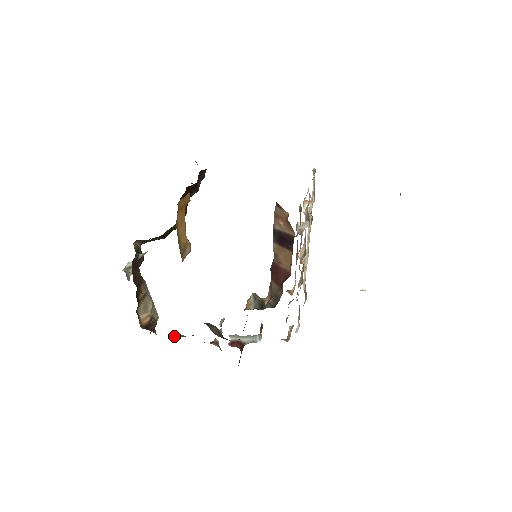
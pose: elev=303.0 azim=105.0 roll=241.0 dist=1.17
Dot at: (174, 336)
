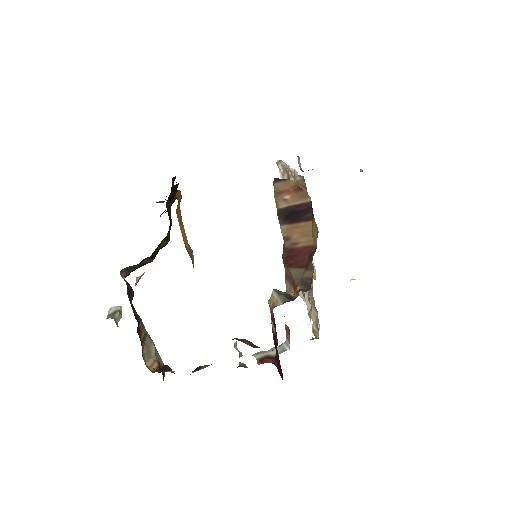
Dot at: (198, 369)
